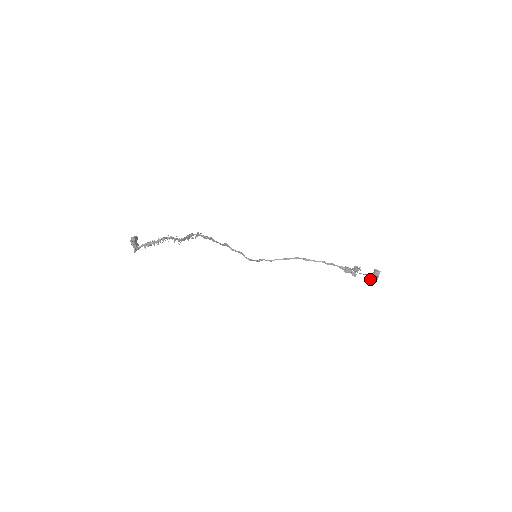
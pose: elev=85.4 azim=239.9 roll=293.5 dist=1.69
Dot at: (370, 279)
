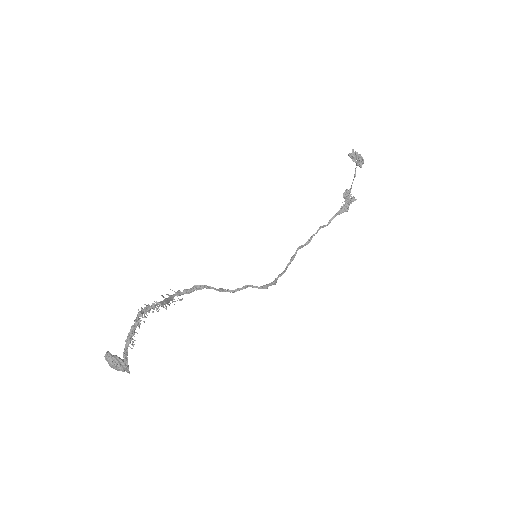
Dot at: (358, 164)
